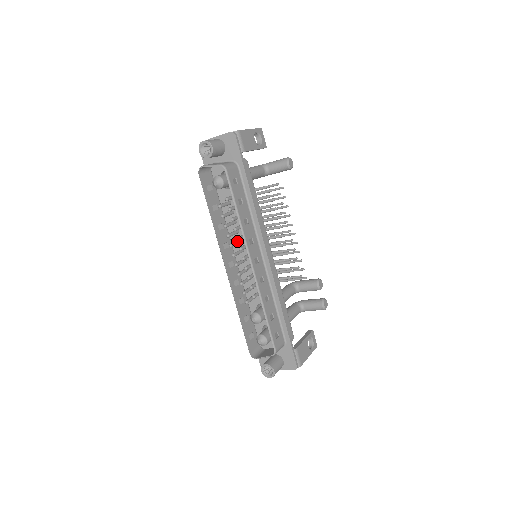
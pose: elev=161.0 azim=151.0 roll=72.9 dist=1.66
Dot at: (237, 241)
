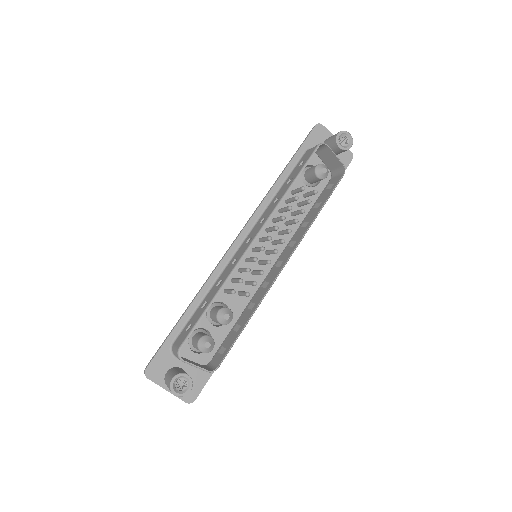
Dot at: occluded
